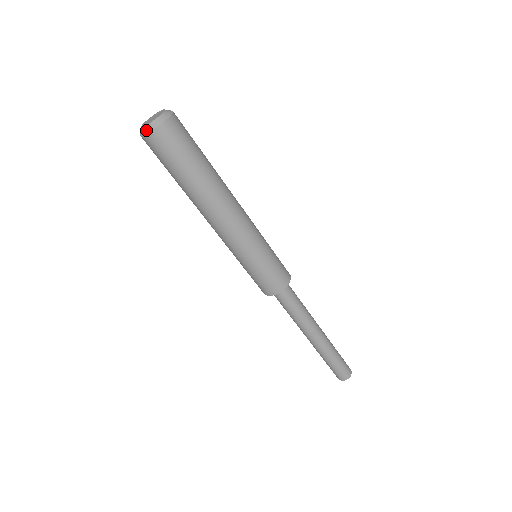
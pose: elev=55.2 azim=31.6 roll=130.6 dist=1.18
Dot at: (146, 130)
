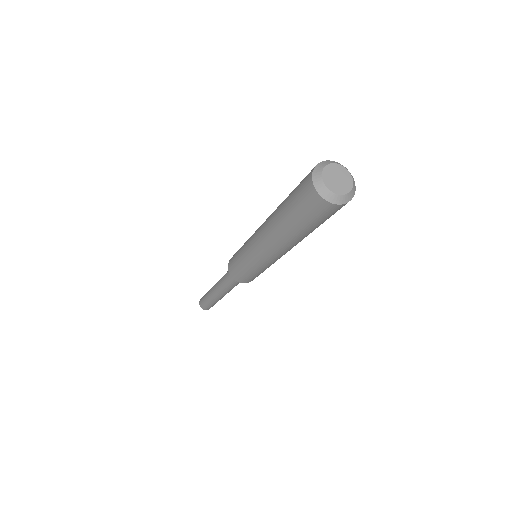
Dot at: (321, 189)
